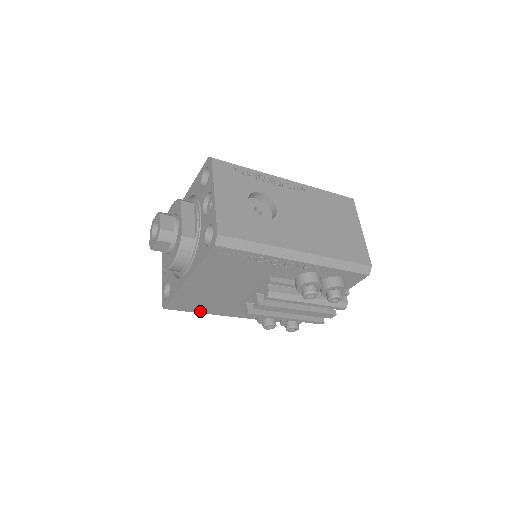
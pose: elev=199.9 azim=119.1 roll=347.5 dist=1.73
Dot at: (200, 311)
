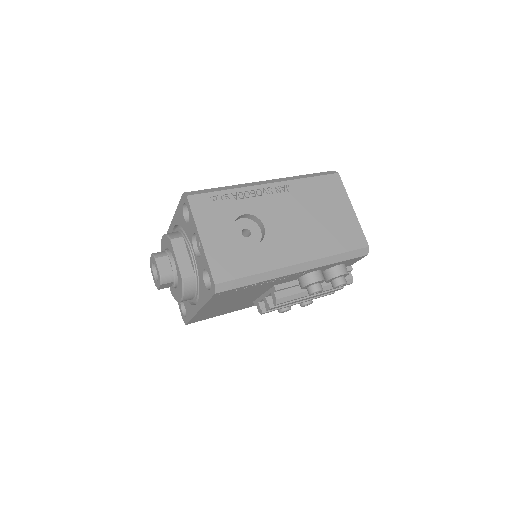
Dot at: (218, 315)
